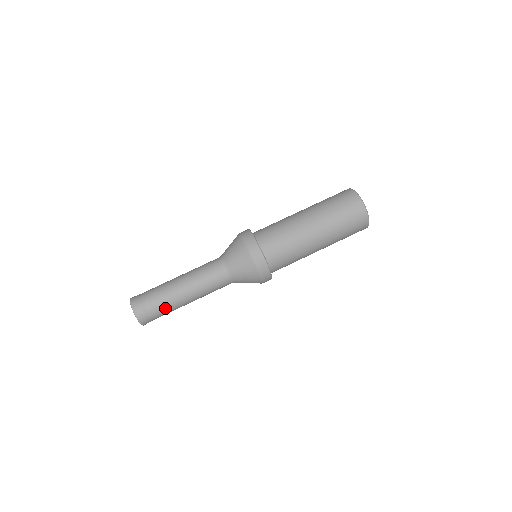
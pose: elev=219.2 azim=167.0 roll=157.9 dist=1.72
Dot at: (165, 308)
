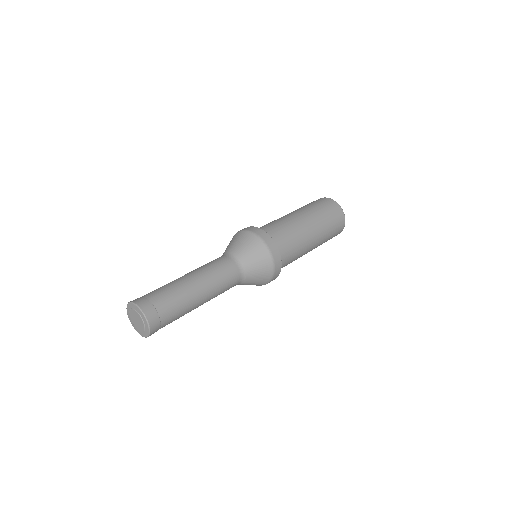
Dot at: (178, 317)
